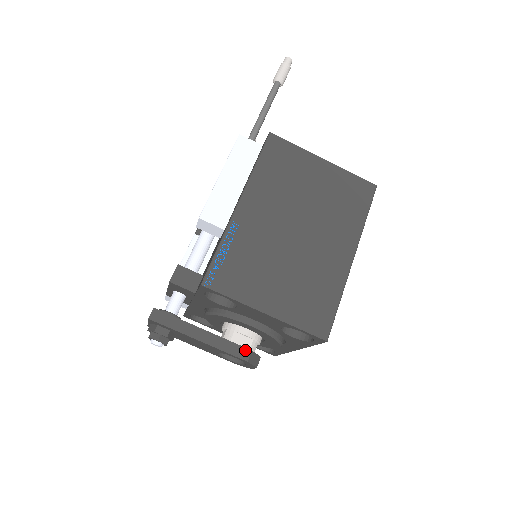
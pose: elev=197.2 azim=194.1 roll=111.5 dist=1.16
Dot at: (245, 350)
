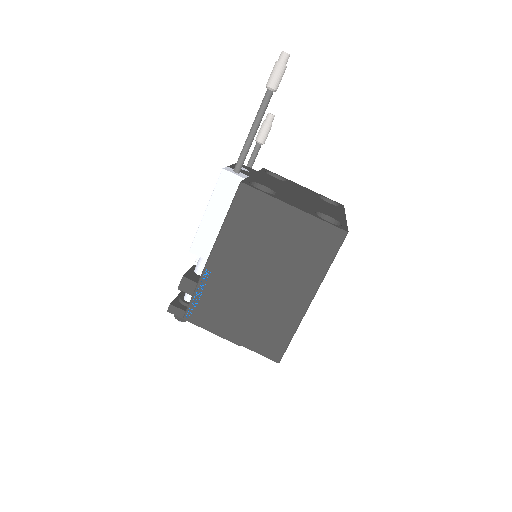
Dot at: occluded
